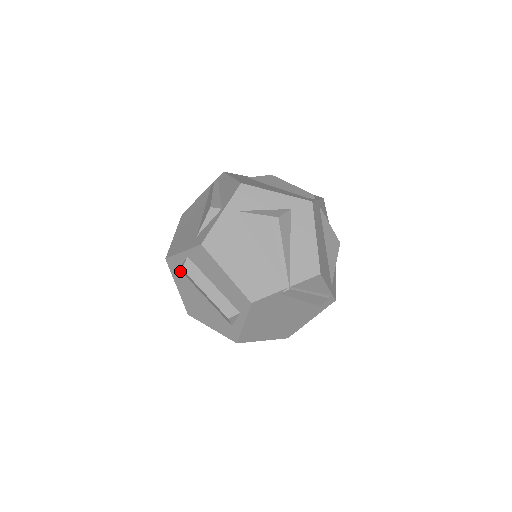
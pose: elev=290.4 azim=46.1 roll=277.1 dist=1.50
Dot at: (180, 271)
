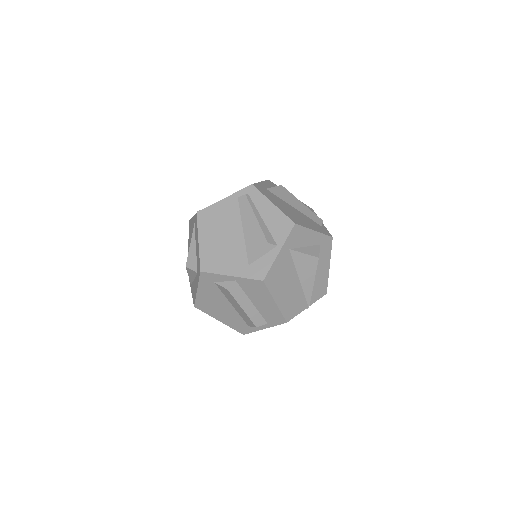
Dot at: (214, 284)
